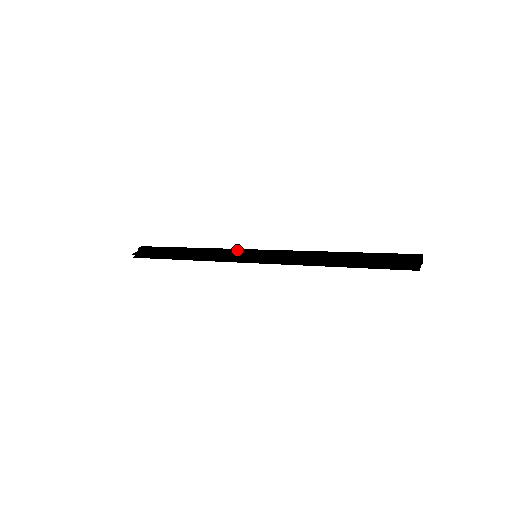
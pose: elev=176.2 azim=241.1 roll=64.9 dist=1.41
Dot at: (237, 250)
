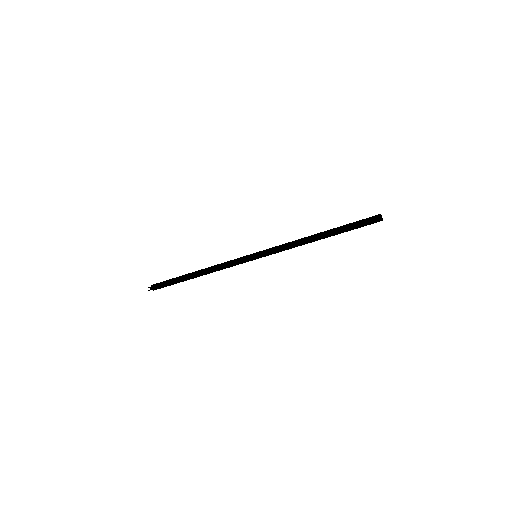
Dot at: occluded
